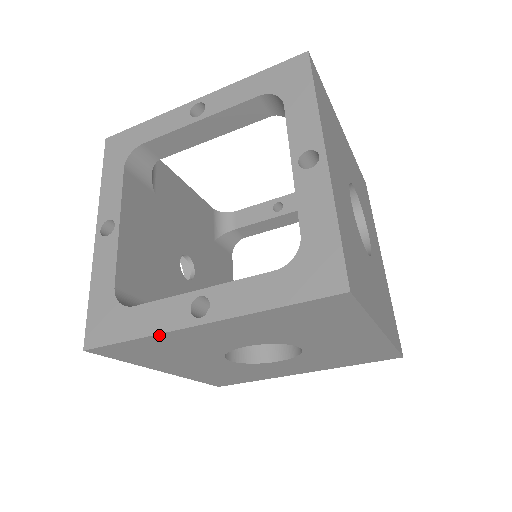
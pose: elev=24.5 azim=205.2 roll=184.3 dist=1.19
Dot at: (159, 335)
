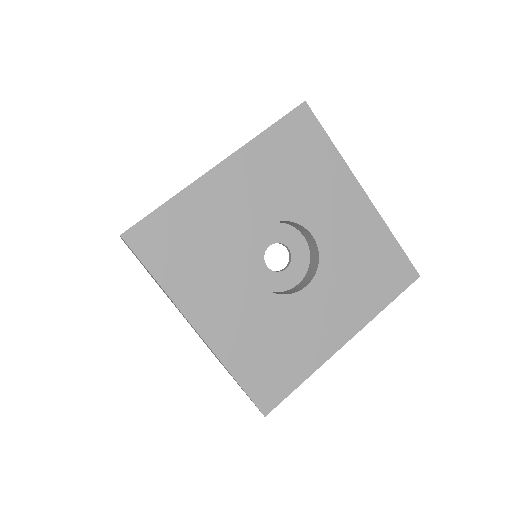
Dot at: (187, 190)
